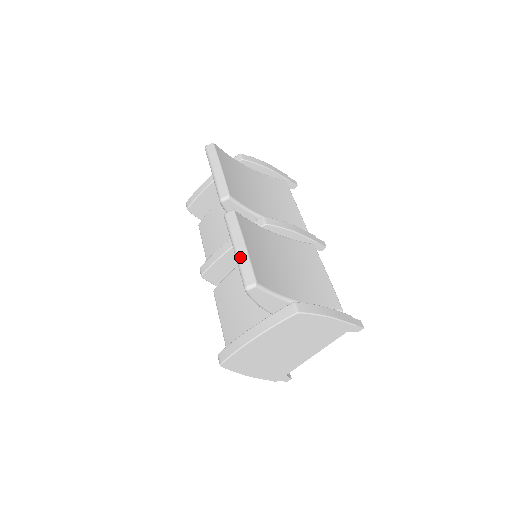
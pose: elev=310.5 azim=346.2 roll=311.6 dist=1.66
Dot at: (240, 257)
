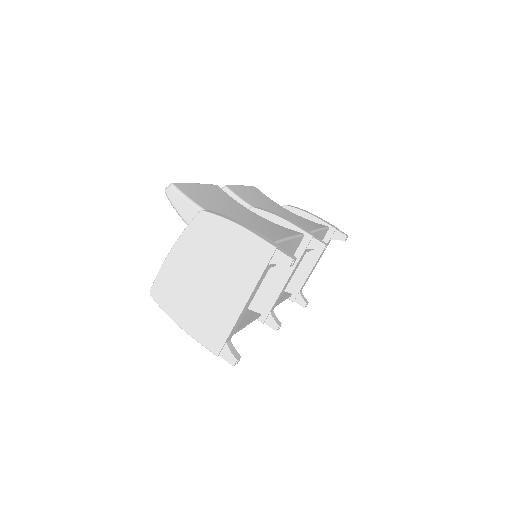
Dot at: occluded
